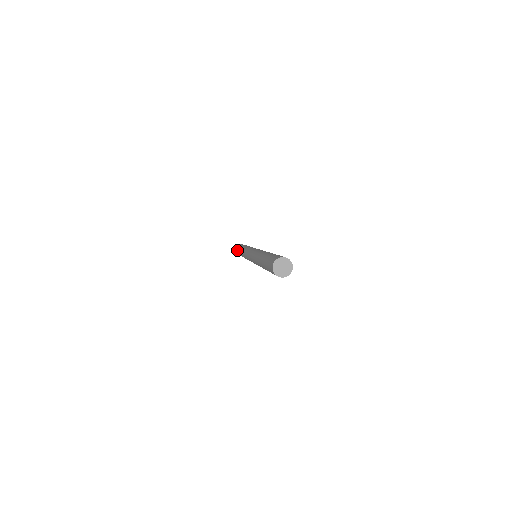
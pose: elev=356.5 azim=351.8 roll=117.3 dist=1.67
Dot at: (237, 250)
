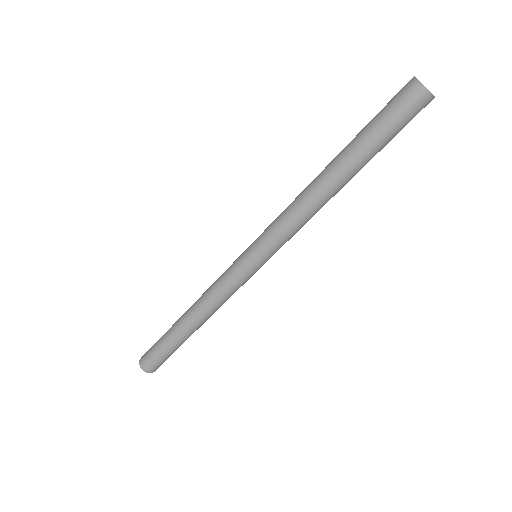
Dot at: (154, 351)
